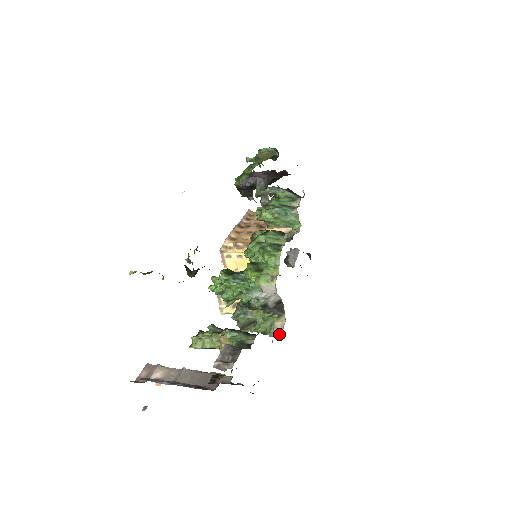
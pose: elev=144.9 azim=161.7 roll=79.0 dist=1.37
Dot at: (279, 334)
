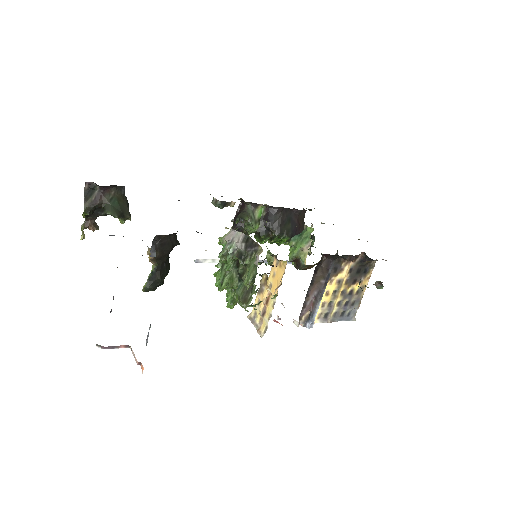
Dot at: (256, 260)
